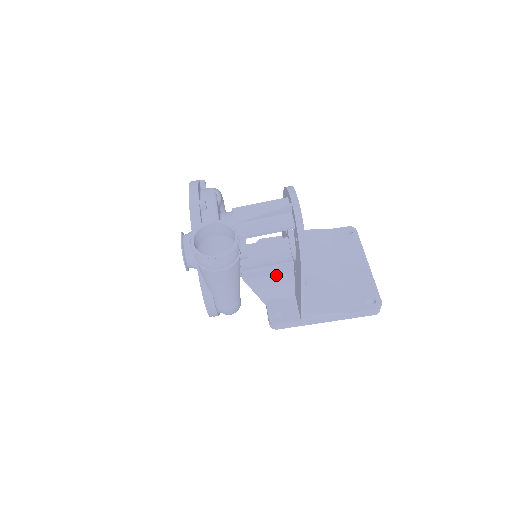
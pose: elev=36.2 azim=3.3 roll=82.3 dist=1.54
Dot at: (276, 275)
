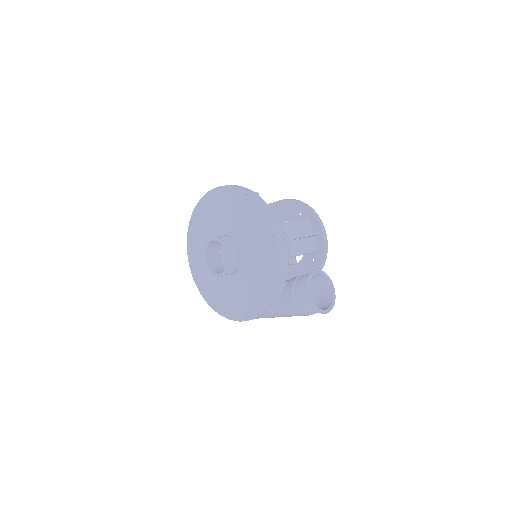
Dot at: occluded
